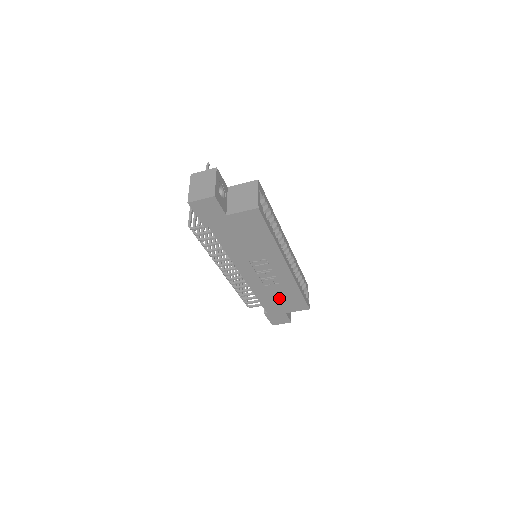
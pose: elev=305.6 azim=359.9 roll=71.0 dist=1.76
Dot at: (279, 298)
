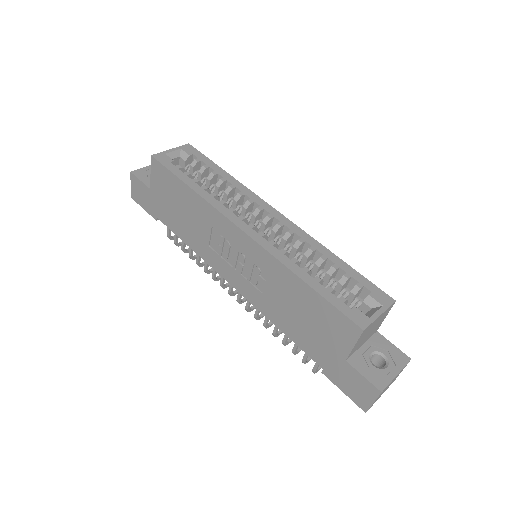
Dot at: (301, 317)
